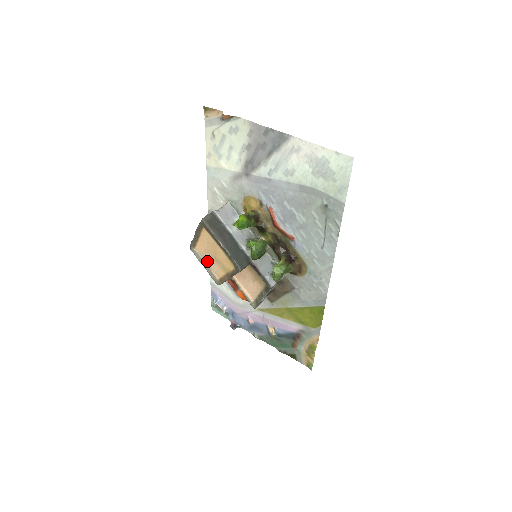
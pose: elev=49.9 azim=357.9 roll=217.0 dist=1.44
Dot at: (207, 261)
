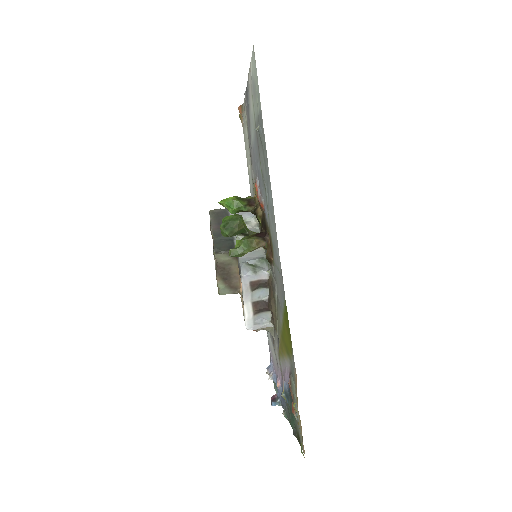
Dot at: occluded
